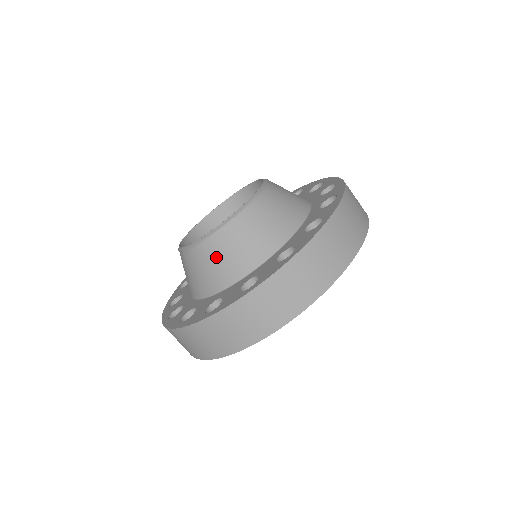
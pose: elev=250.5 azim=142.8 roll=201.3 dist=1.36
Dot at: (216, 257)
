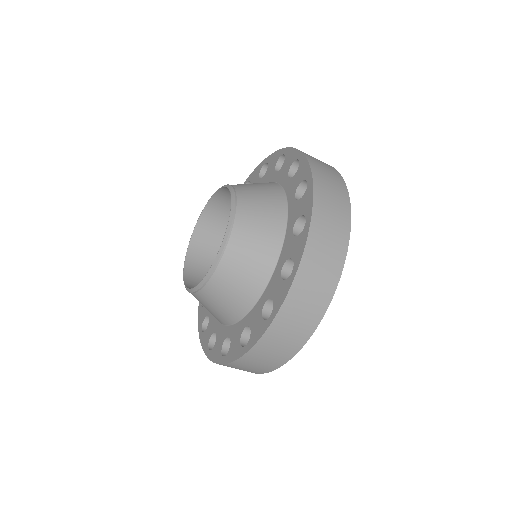
Dot at: occluded
